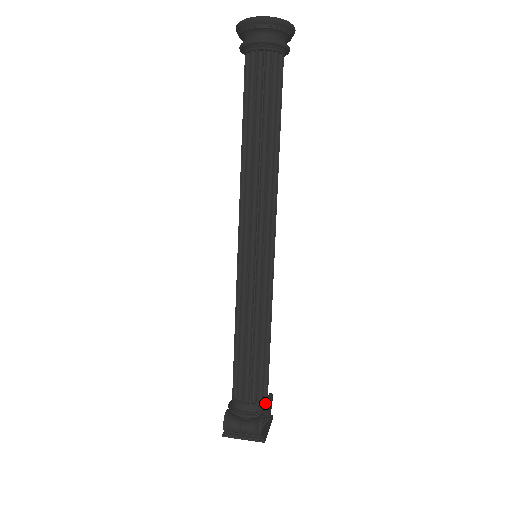
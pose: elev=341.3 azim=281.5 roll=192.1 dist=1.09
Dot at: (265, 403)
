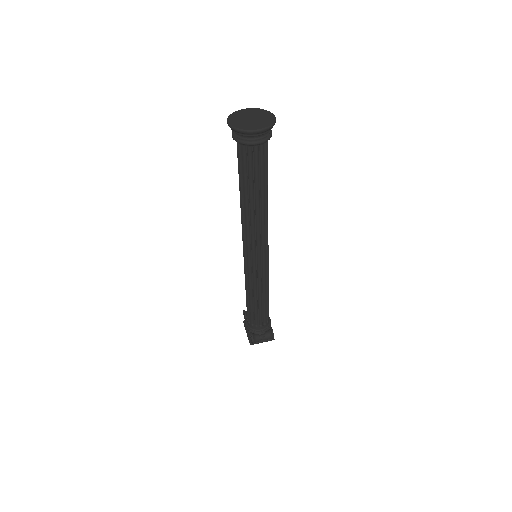
Dot at: (269, 320)
